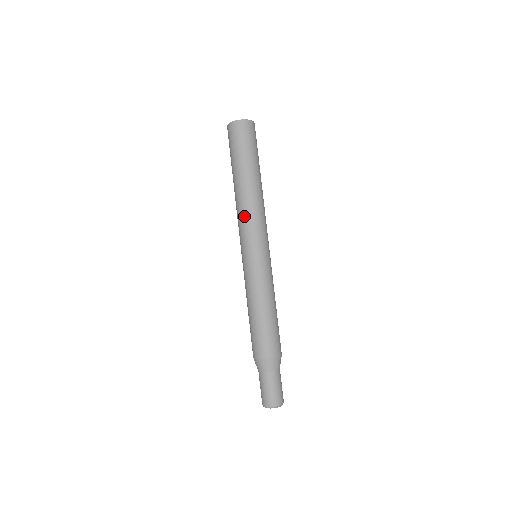
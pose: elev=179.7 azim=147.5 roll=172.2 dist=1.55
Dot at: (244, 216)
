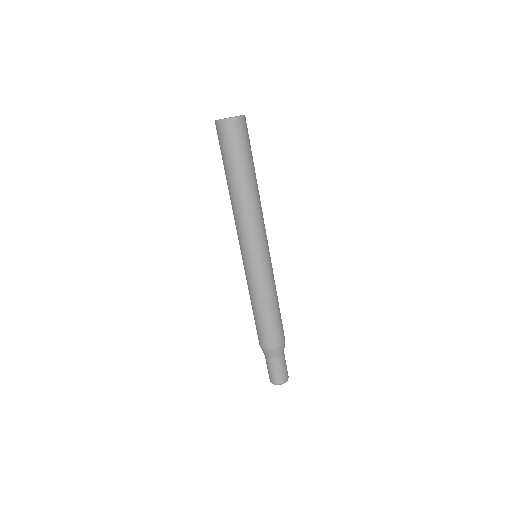
Dot at: (240, 223)
